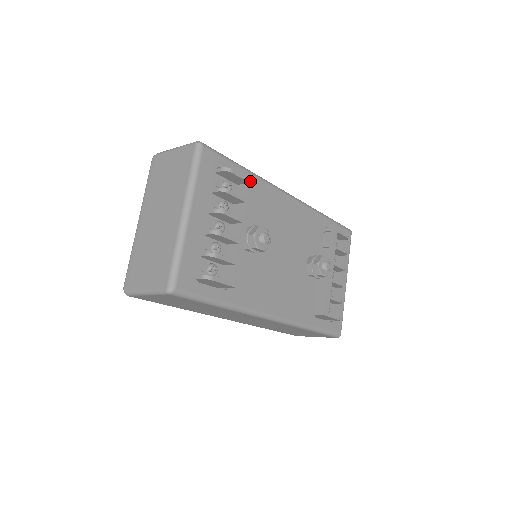
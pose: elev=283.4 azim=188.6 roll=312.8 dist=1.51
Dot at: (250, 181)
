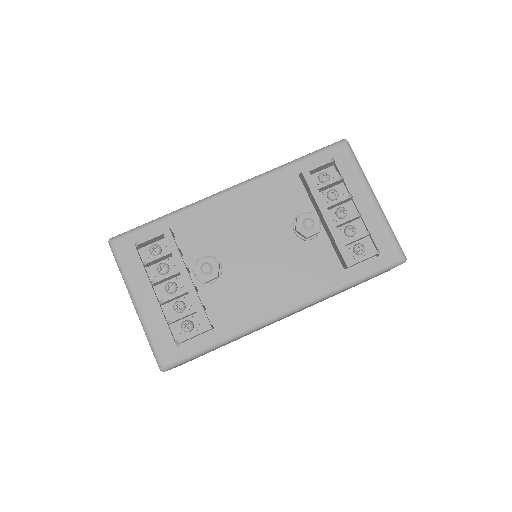
Dot at: (164, 231)
